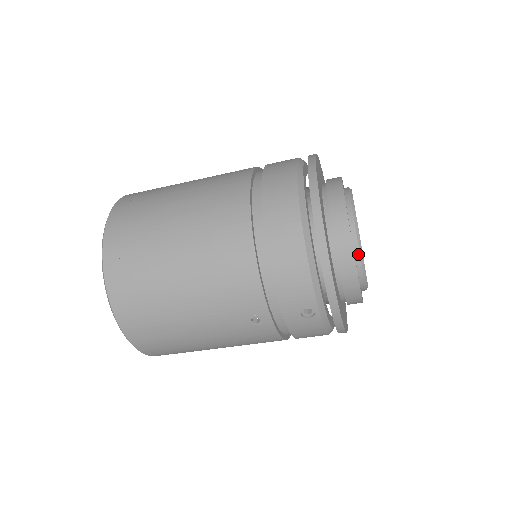
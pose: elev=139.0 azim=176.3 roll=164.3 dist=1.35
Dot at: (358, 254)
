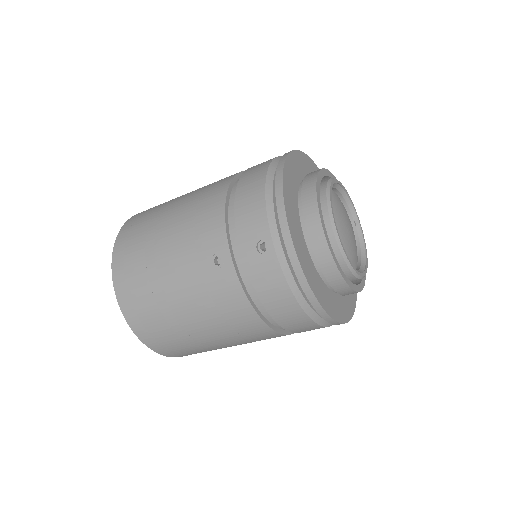
Dot at: (326, 206)
